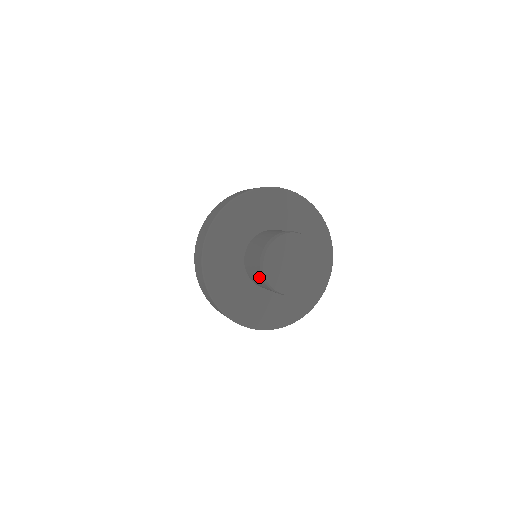
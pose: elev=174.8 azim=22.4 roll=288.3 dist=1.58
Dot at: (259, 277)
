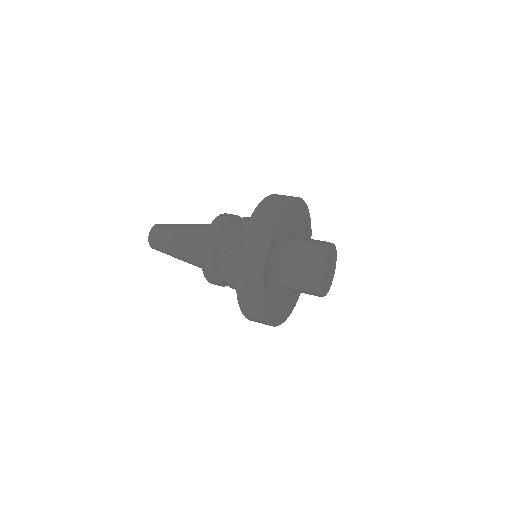
Dot at: (308, 291)
